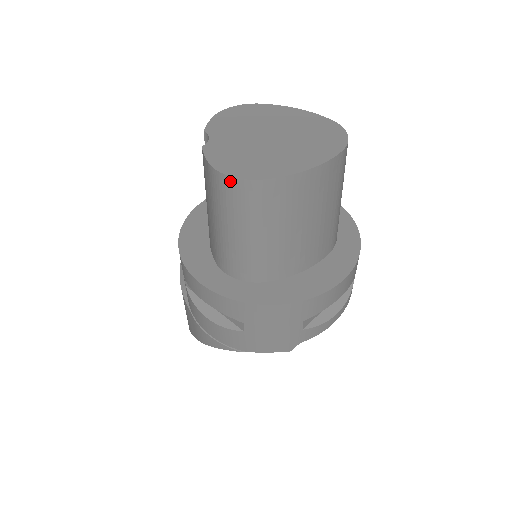
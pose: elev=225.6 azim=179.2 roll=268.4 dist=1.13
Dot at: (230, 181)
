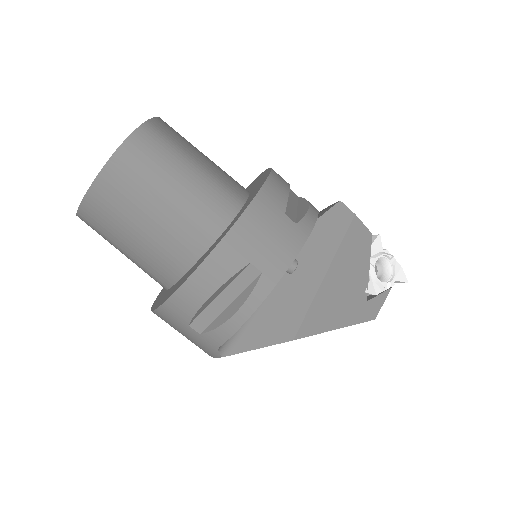
Dot at: occluded
